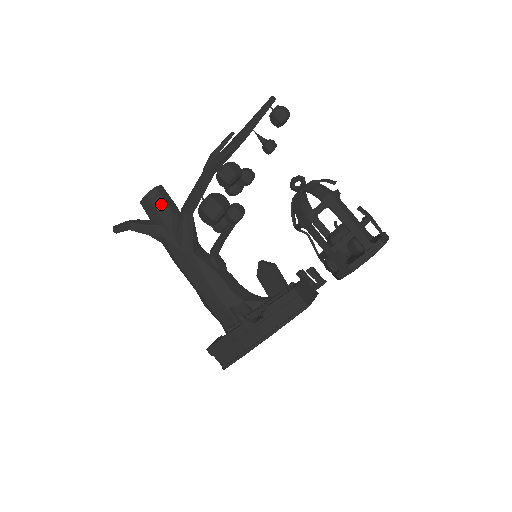
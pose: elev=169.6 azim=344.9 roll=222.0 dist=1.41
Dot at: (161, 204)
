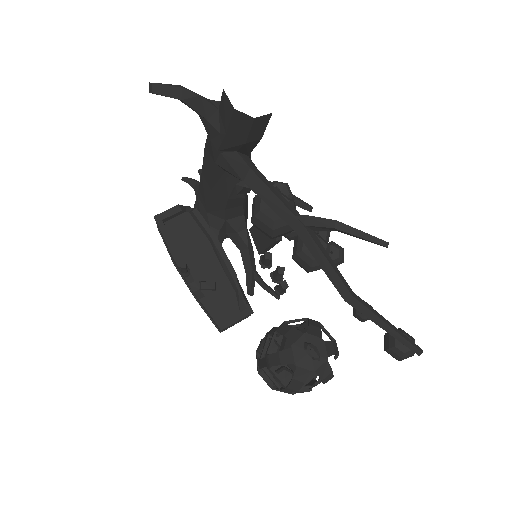
Dot at: (240, 131)
